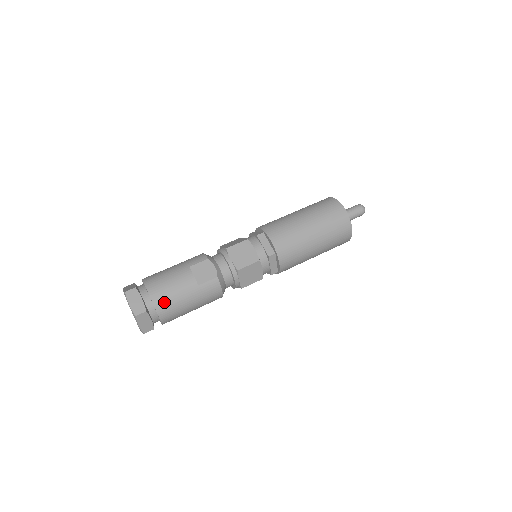
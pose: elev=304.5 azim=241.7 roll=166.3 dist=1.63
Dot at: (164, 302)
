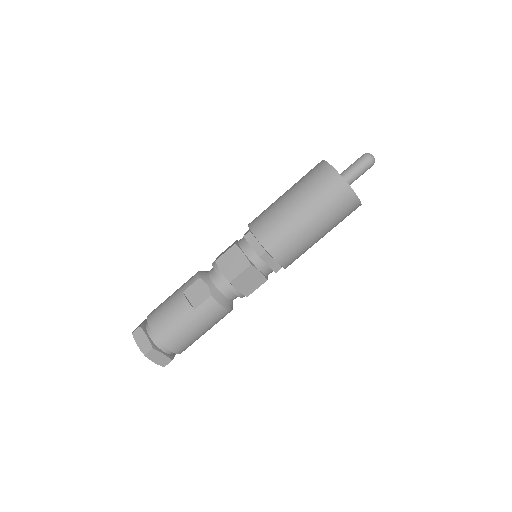
Dot at: (167, 335)
